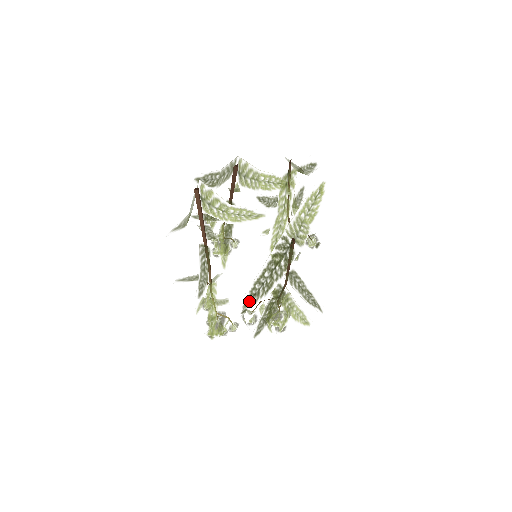
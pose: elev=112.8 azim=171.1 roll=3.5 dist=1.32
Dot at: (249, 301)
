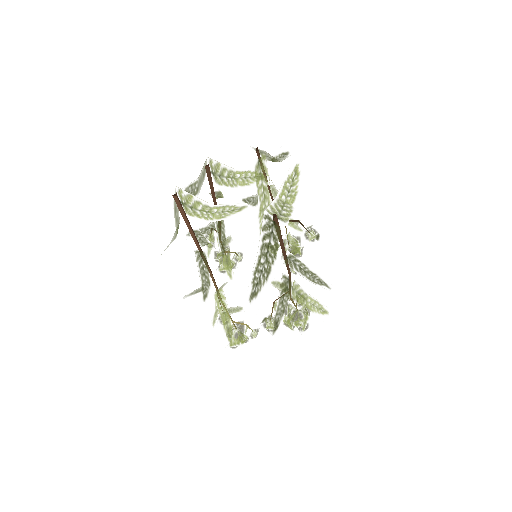
Dot at: (253, 292)
